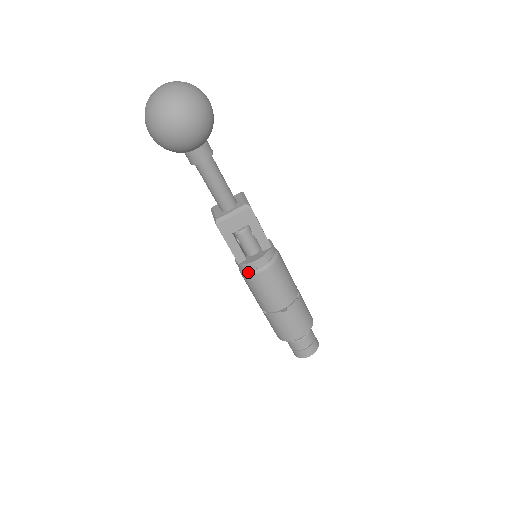
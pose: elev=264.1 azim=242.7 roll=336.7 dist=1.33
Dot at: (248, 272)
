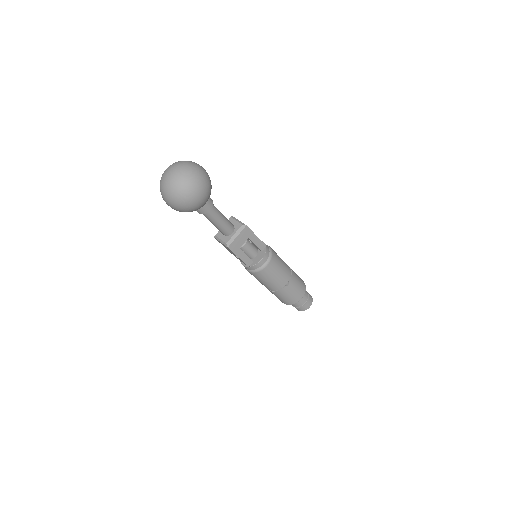
Dot at: (257, 270)
